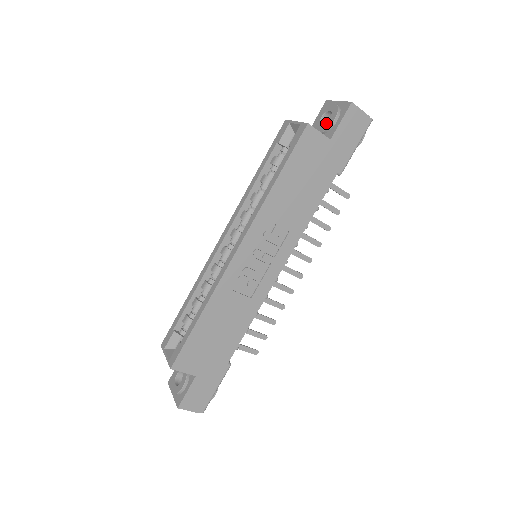
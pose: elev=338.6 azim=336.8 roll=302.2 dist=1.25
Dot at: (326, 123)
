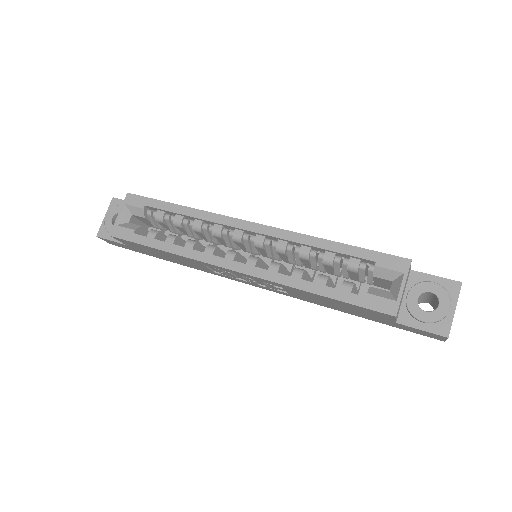
Dot at: (419, 308)
